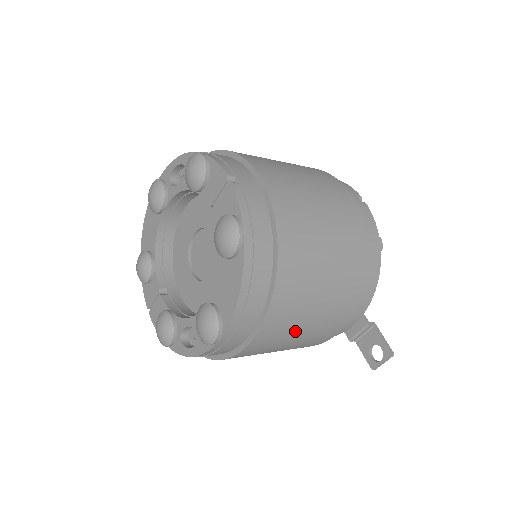
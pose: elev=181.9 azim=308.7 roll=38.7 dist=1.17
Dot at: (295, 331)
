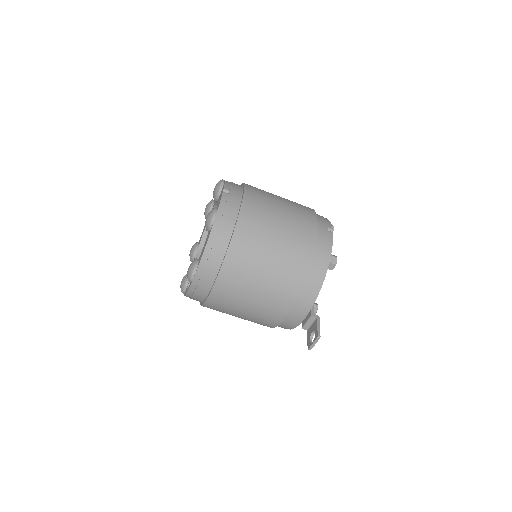
Dot at: (246, 293)
